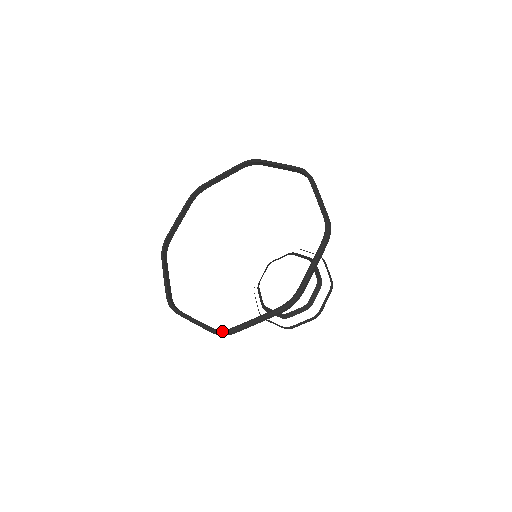
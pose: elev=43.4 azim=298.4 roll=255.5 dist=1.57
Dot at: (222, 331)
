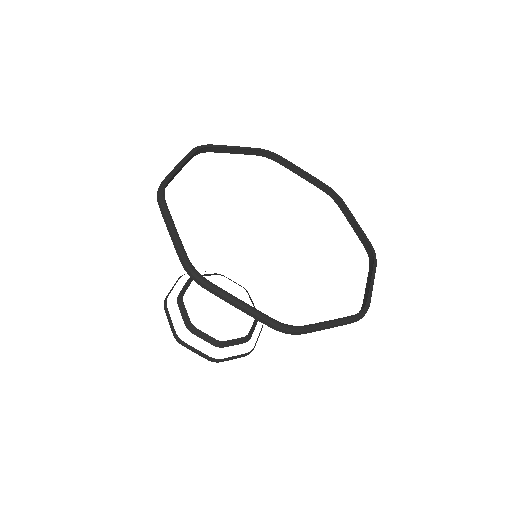
Dot at: (292, 327)
